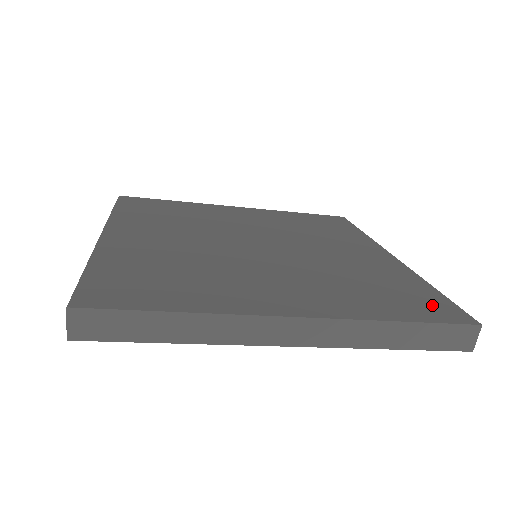
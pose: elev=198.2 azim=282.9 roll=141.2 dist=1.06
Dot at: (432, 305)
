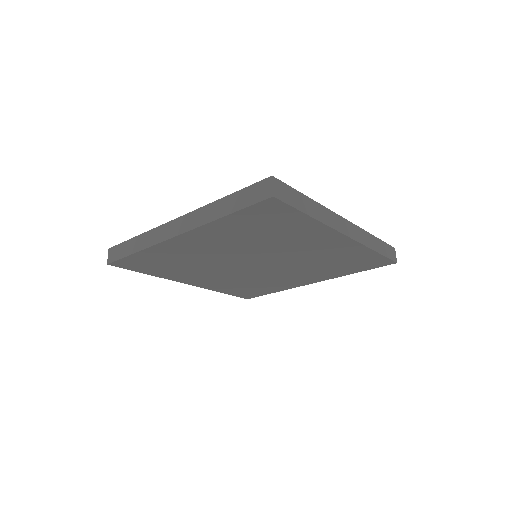
Dot at: occluded
